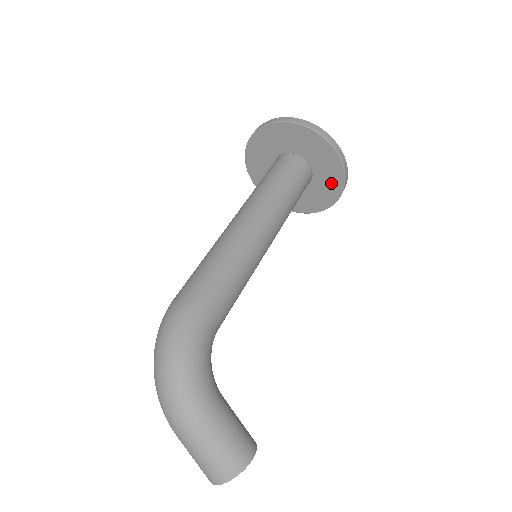
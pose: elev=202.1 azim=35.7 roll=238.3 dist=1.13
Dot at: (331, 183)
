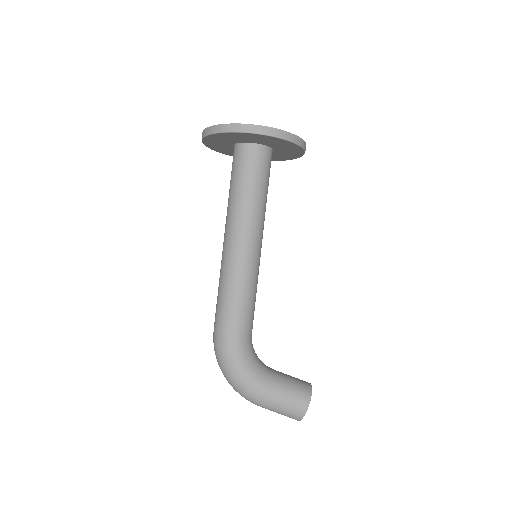
Dot at: (287, 146)
